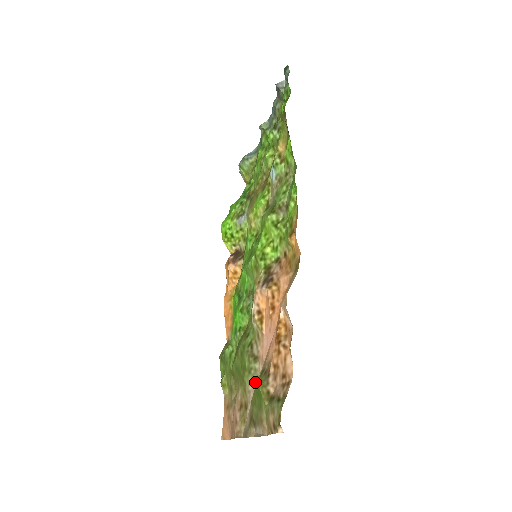
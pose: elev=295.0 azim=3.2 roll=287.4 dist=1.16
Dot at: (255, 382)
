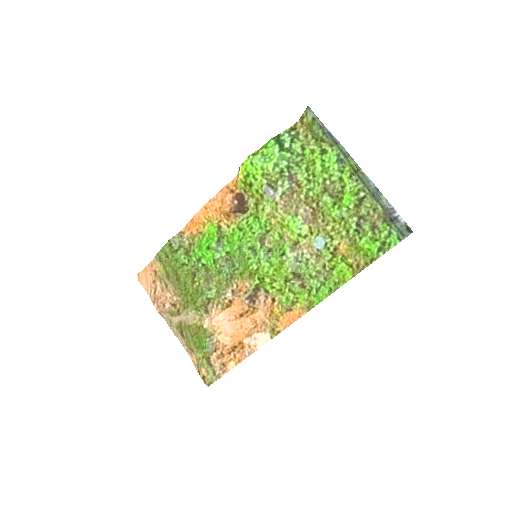
Dot at: (197, 318)
